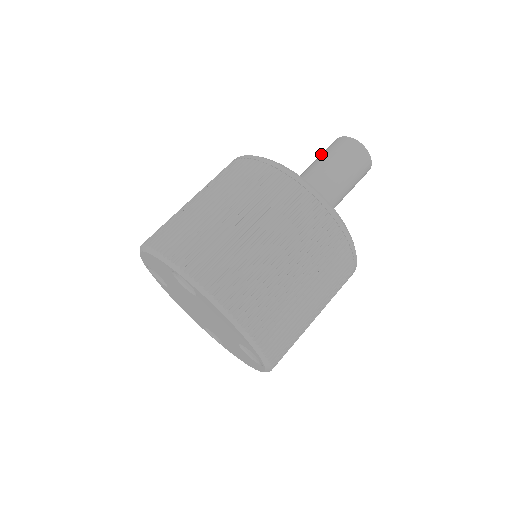
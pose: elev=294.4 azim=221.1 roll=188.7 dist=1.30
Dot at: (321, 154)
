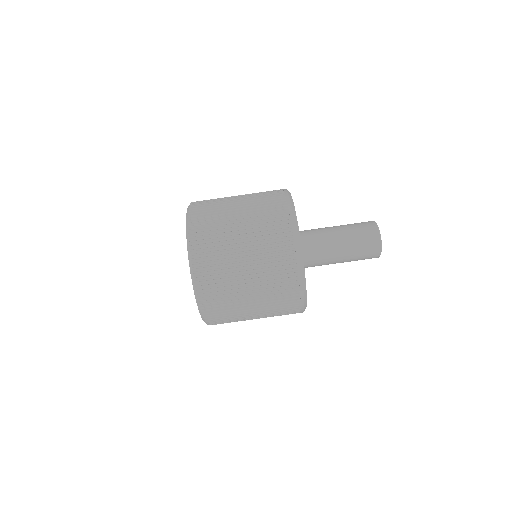
Dot at: (356, 233)
